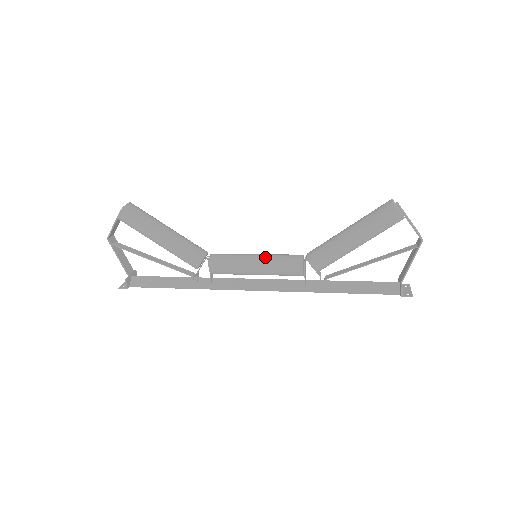
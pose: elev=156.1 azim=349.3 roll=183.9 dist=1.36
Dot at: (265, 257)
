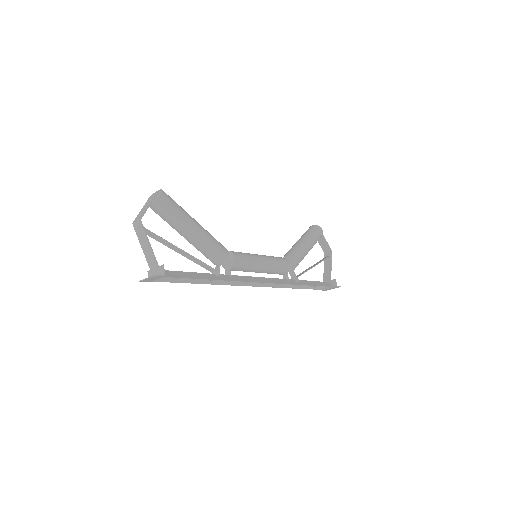
Dot at: (264, 255)
